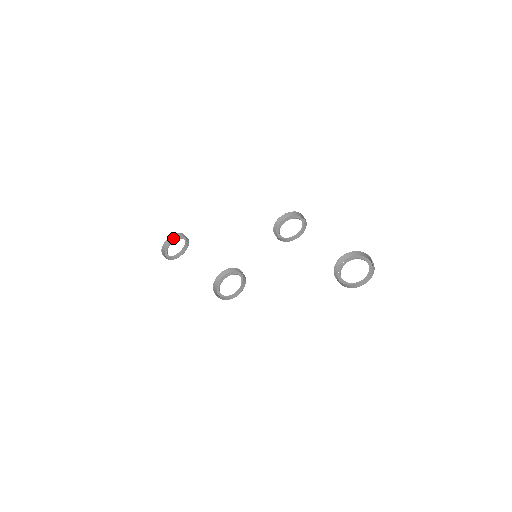
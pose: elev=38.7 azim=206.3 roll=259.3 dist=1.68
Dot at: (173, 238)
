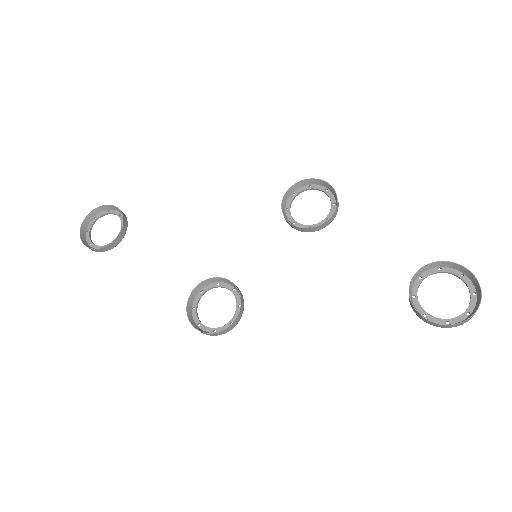
Dot at: (97, 212)
